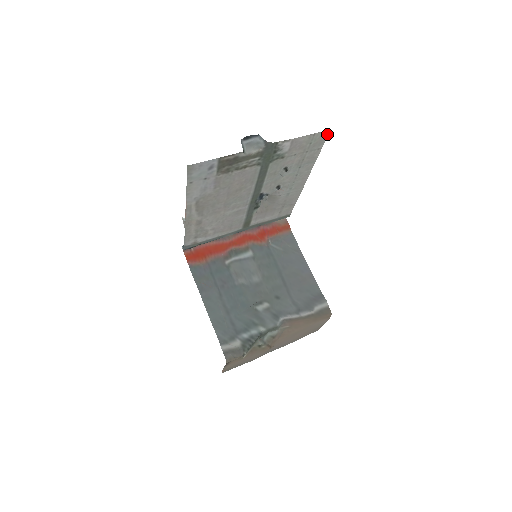
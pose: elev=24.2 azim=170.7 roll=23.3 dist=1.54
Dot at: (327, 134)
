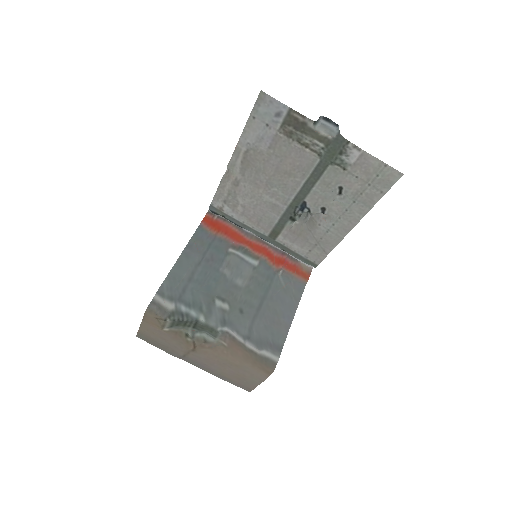
Dot at: (398, 178)
